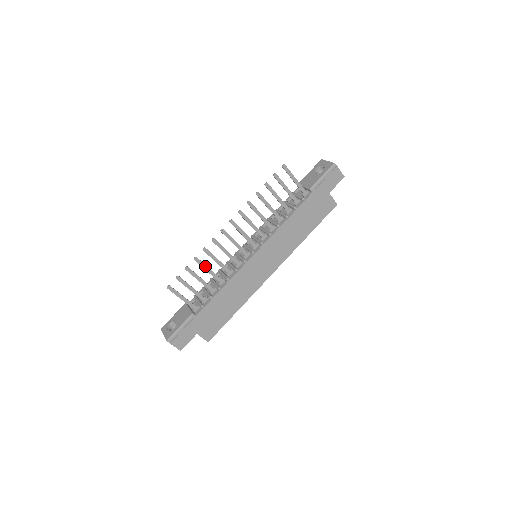
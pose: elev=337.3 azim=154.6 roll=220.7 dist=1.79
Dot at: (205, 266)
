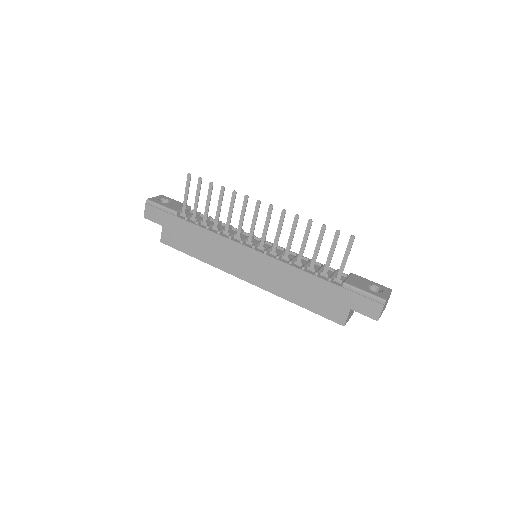
Dot at: (221, 202)
